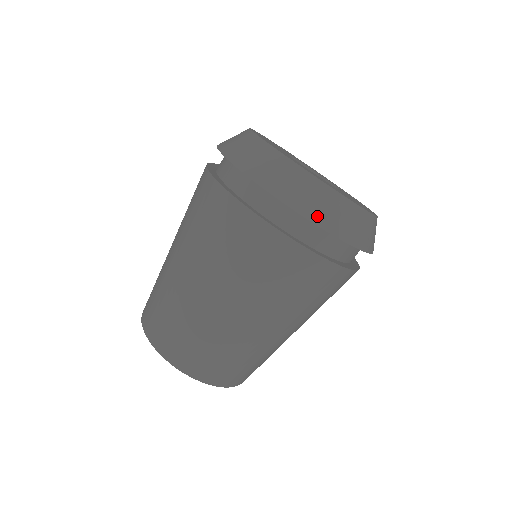
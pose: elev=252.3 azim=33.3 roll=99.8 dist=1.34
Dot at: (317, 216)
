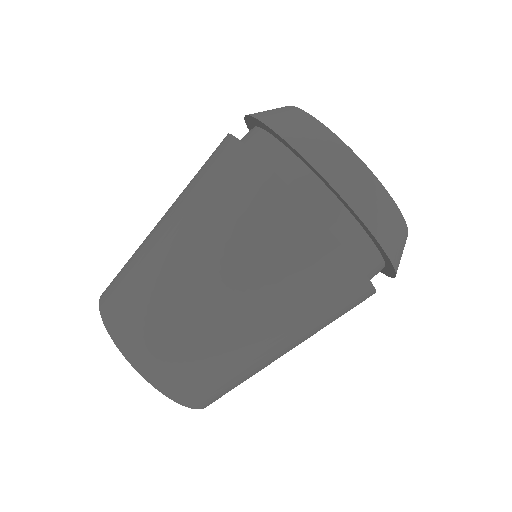
Dot at: (279, 126)
